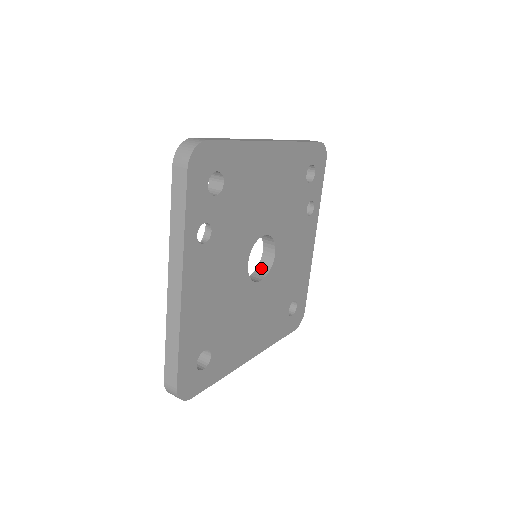
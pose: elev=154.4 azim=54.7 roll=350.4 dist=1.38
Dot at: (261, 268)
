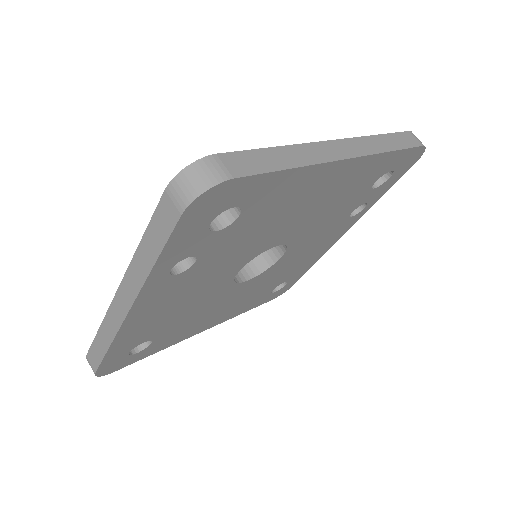
Dot at: (258, 260)
